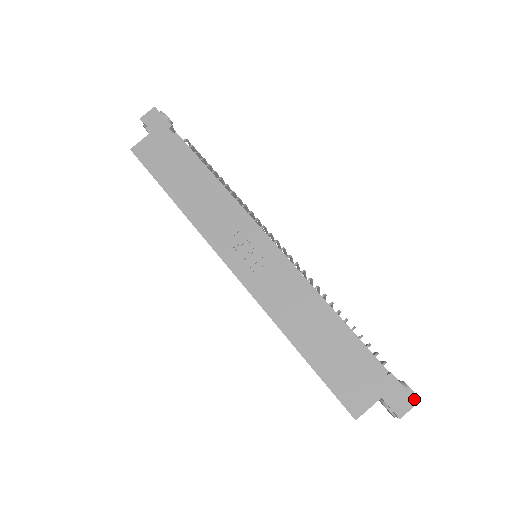
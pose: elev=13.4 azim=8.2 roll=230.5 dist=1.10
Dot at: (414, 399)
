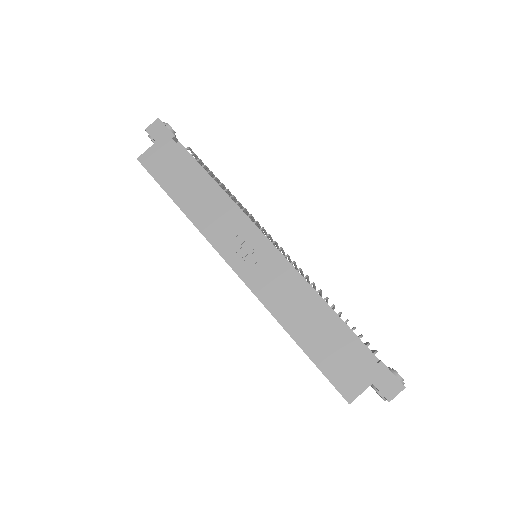
Dot at: (402, 384)
